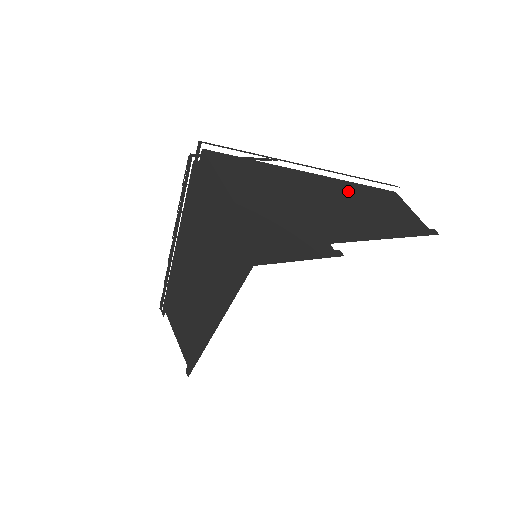
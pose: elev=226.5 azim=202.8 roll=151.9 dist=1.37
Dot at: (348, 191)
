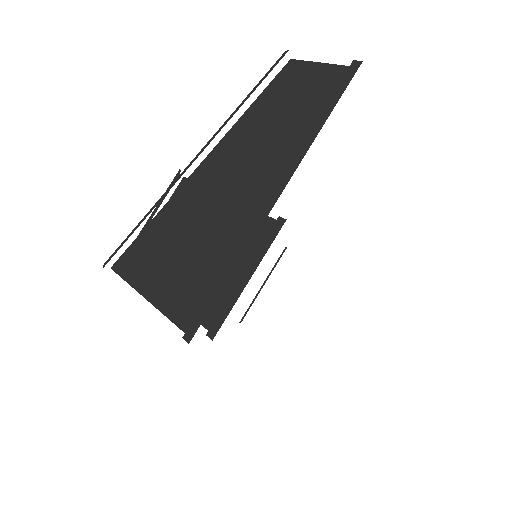
Dot at: (240, 140)
